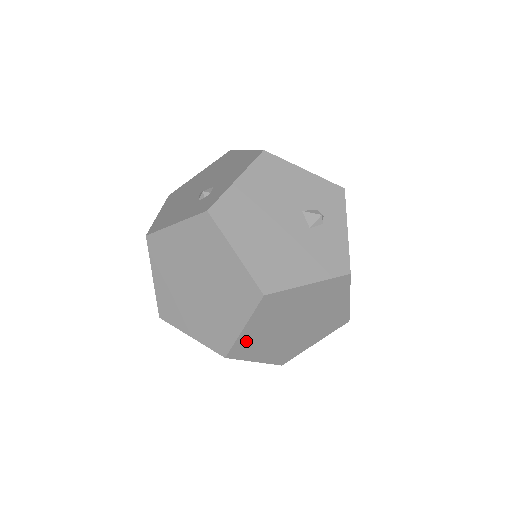
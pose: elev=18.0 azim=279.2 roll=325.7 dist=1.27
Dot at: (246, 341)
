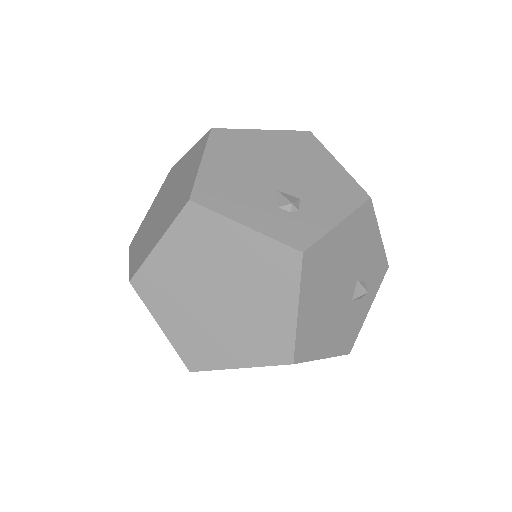
Dot at: occluded
